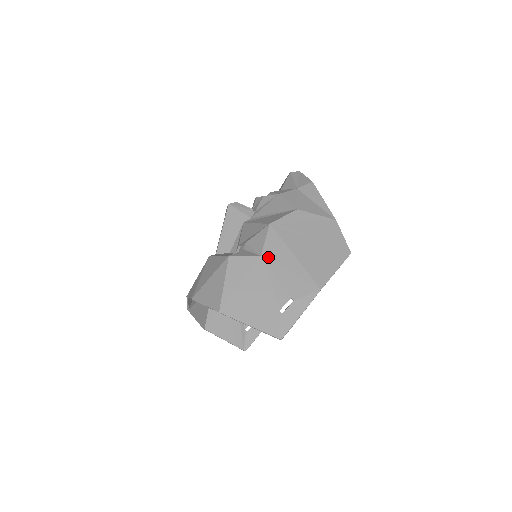
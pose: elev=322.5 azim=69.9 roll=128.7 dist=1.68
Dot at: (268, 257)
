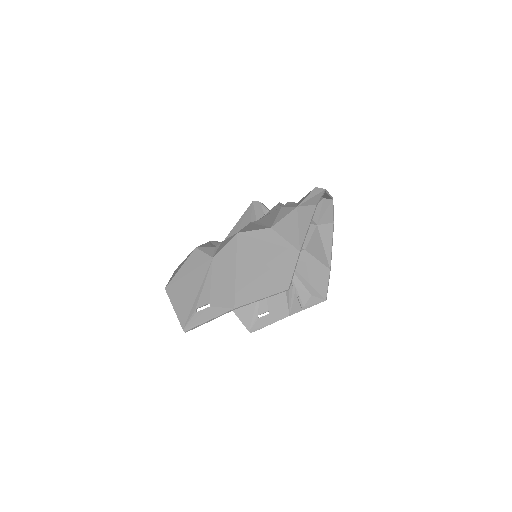
Dot at: (217, 261)
